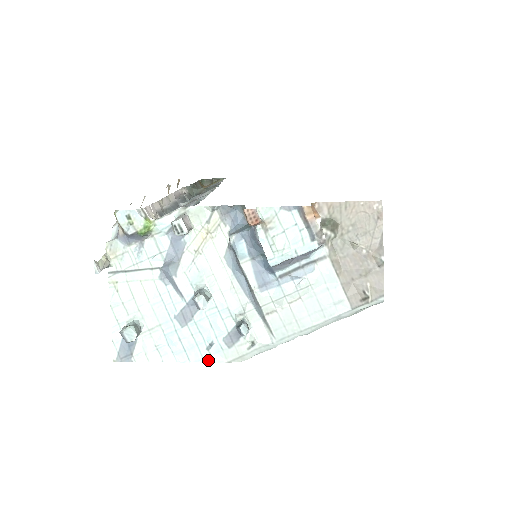
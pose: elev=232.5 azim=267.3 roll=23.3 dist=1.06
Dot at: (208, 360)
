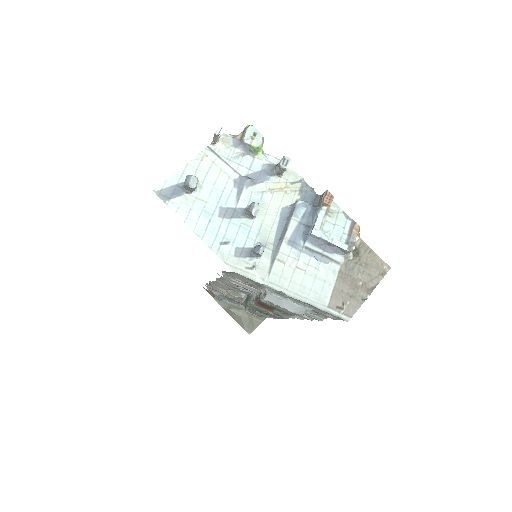
Dot at: (214, 250)
